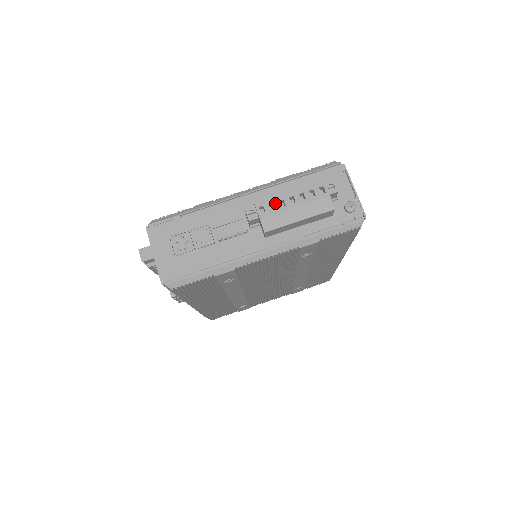
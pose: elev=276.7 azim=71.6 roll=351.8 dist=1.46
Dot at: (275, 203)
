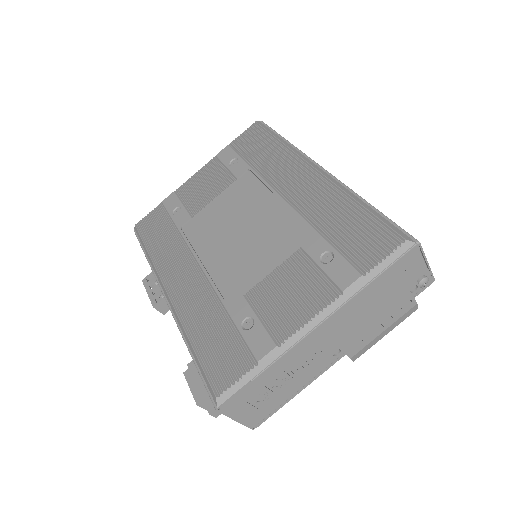
Dot at: (364, 339)
